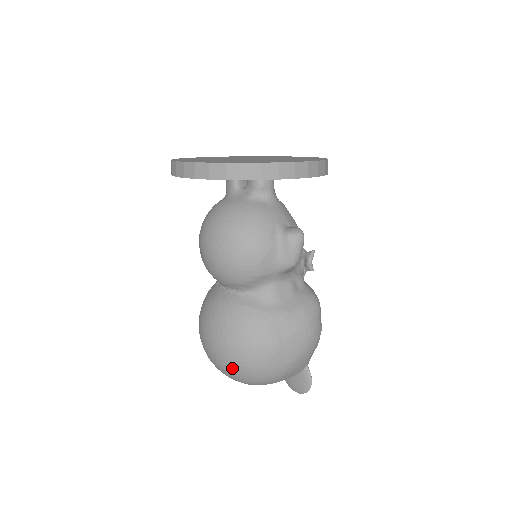
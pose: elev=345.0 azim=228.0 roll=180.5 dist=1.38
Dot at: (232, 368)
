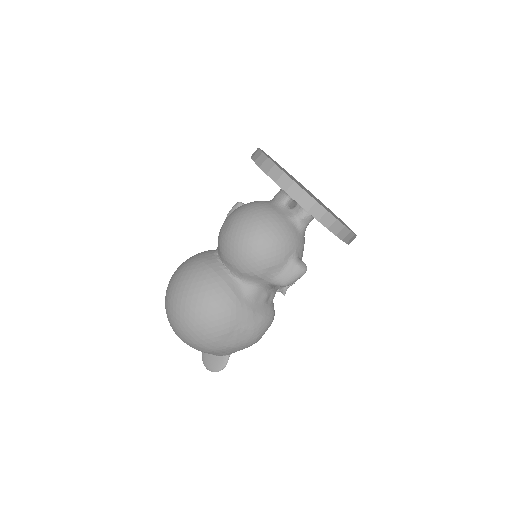
Dot at: (184, 321)
